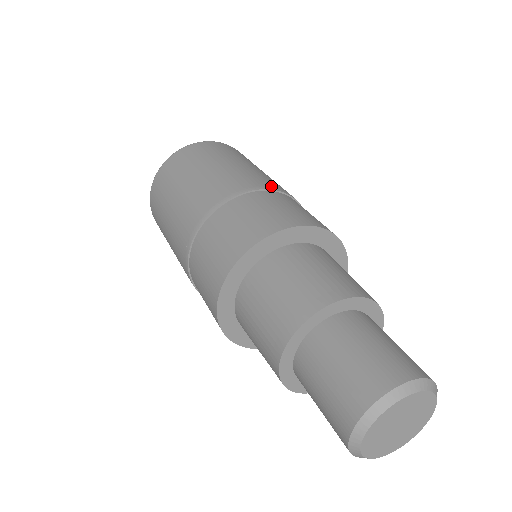
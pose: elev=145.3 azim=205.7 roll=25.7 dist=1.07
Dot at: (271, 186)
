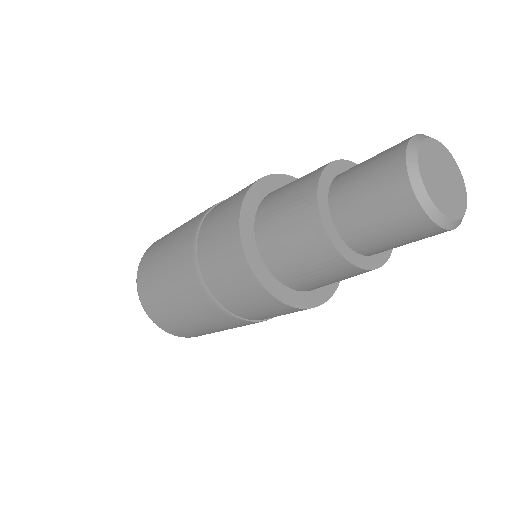
Dot at: occluded
